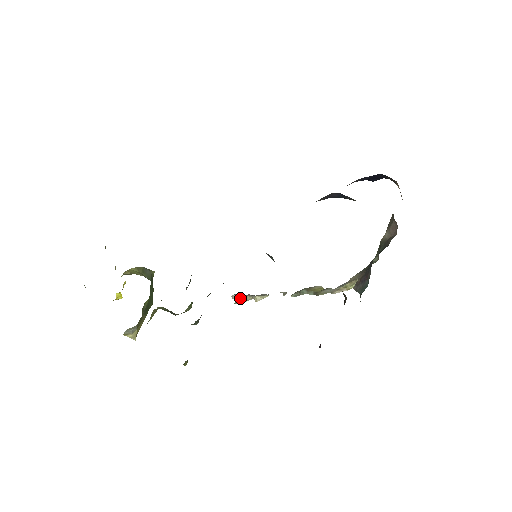
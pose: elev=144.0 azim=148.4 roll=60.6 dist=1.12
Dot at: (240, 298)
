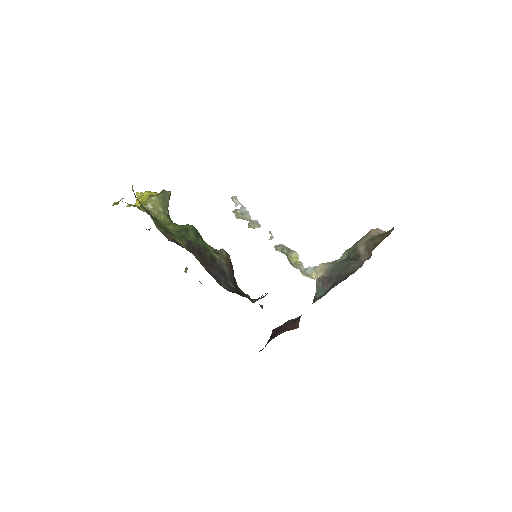
Dot at: (238, 214)
